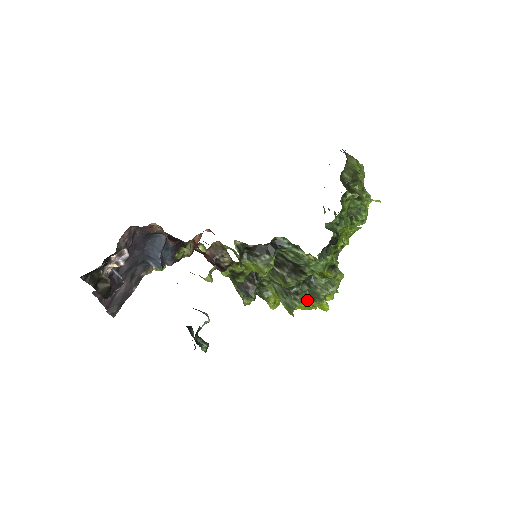
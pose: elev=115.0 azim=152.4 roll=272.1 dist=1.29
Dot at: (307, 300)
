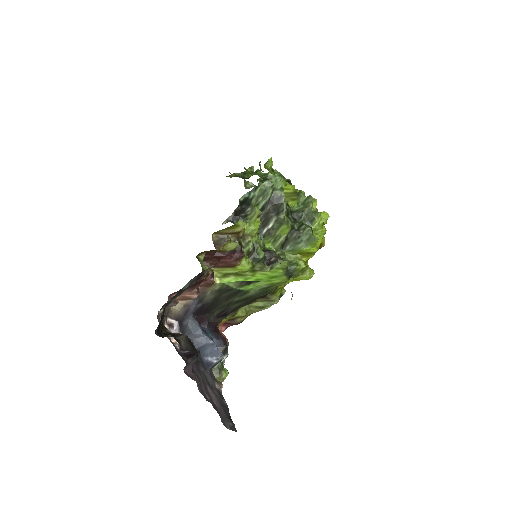
Dot at: (313, 228)
